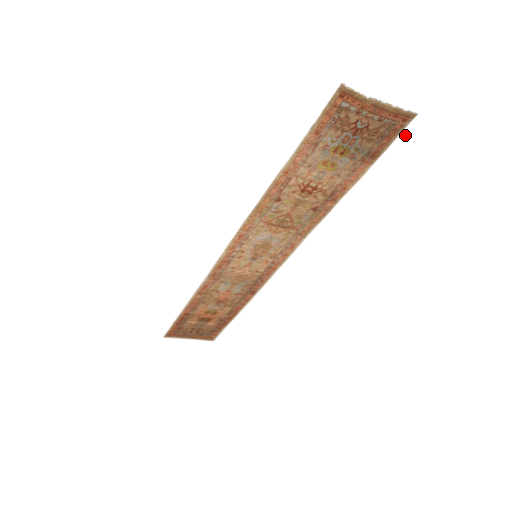
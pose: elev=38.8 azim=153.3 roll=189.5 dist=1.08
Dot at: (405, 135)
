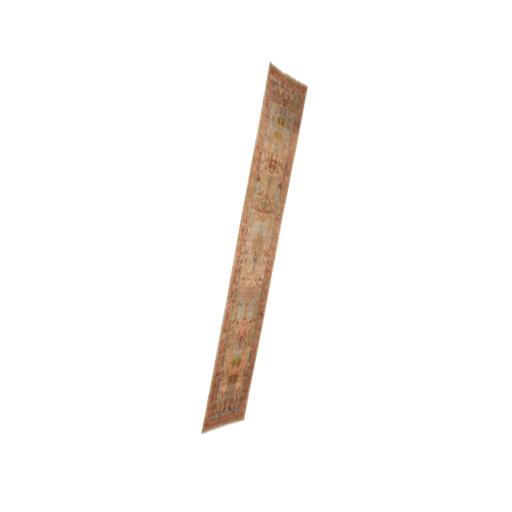
Dot at: (307, 105)
